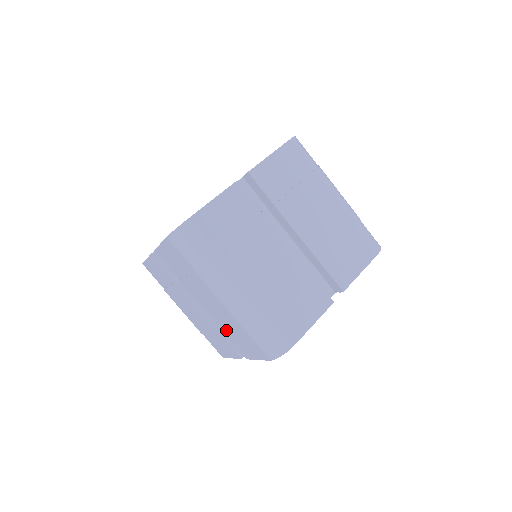
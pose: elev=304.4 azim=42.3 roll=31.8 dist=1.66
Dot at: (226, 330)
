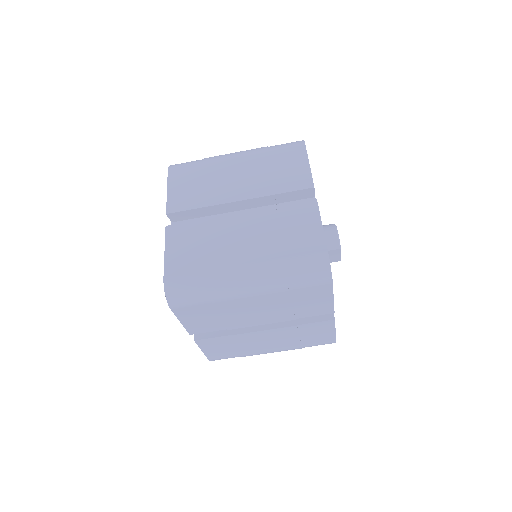
Dot at: (292, 313)
